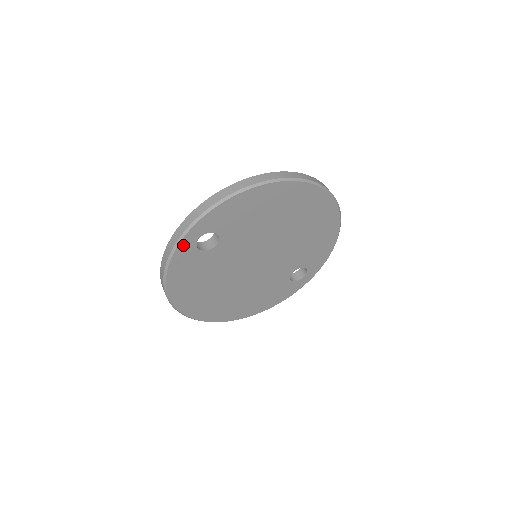
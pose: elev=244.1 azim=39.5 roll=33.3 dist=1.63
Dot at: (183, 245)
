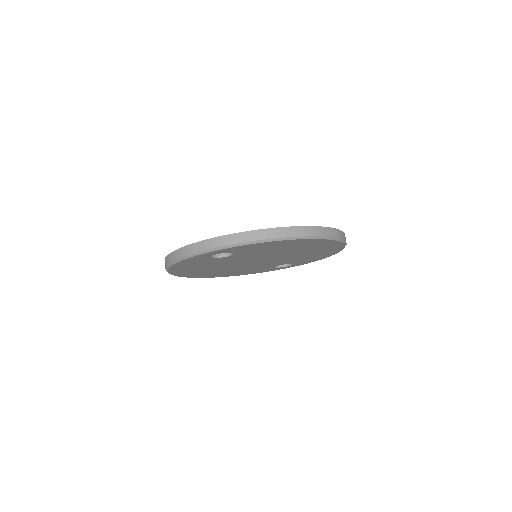
Dot at: (200, 256)
